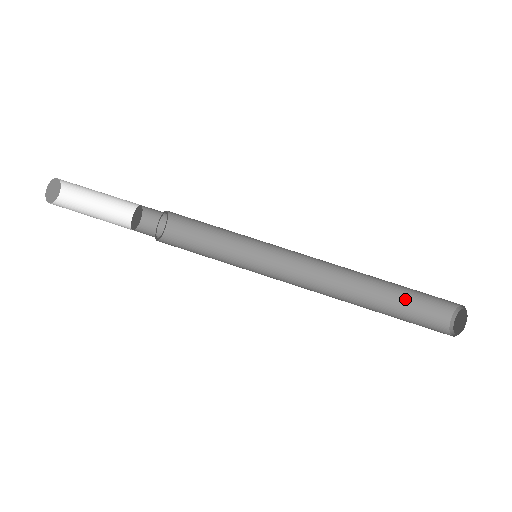
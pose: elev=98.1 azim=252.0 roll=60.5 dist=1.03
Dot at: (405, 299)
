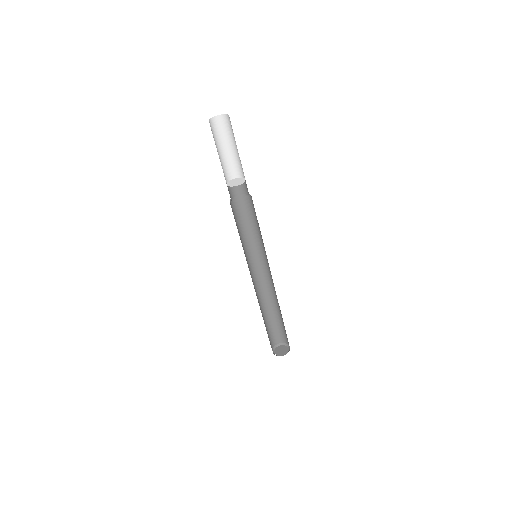
Dot at: (273, 324)
